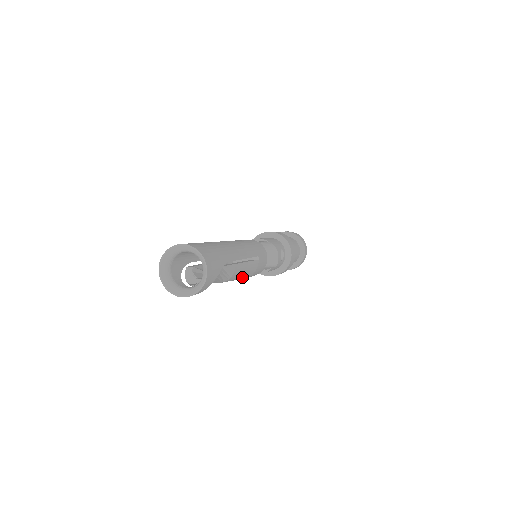
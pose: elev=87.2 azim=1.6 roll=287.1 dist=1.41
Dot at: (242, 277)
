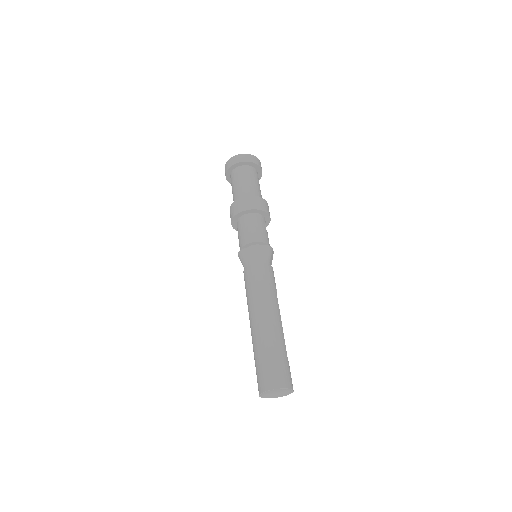
Dot at: occluded
